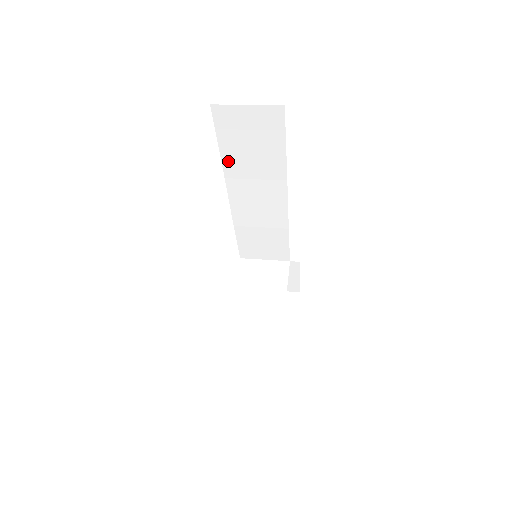
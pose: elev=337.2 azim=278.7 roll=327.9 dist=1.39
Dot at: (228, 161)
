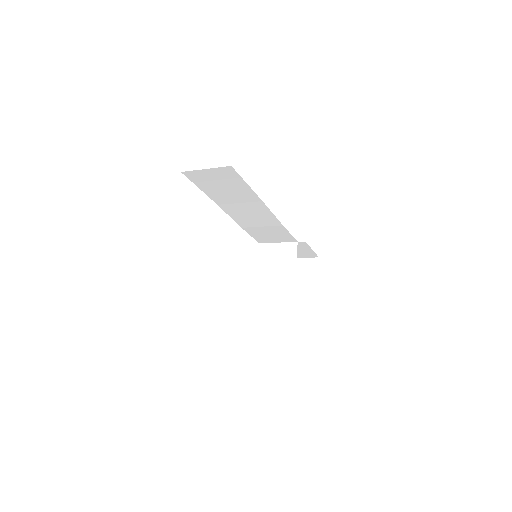
Dot at: (213, 196)
